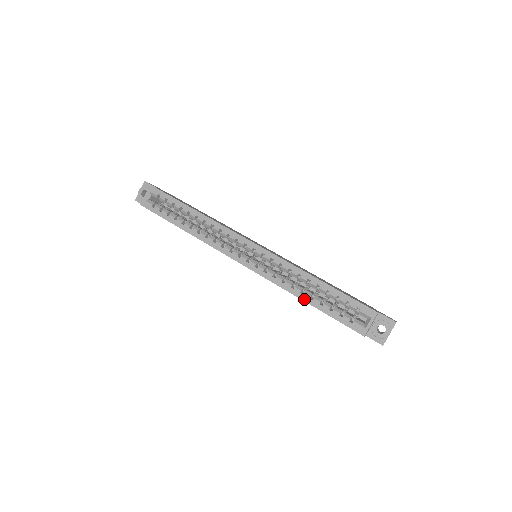
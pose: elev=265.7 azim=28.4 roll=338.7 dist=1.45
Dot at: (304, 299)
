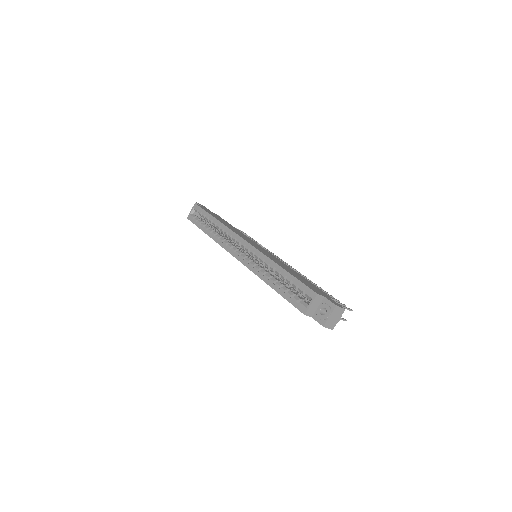
Dot at: (269, 284)
